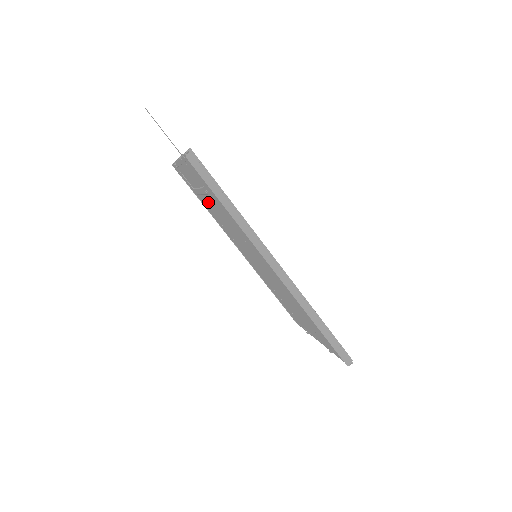
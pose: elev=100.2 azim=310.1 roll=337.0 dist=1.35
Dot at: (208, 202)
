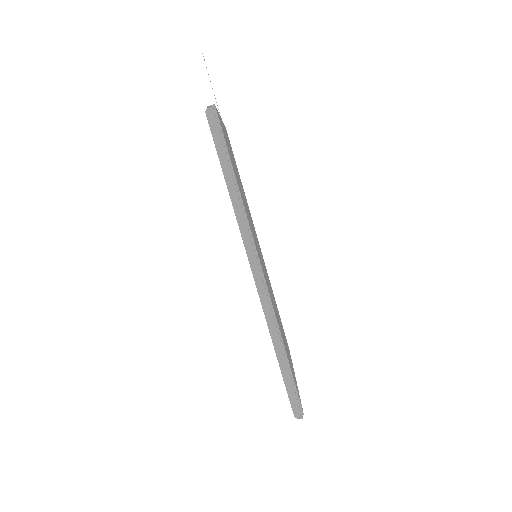
Dot at: occluded
